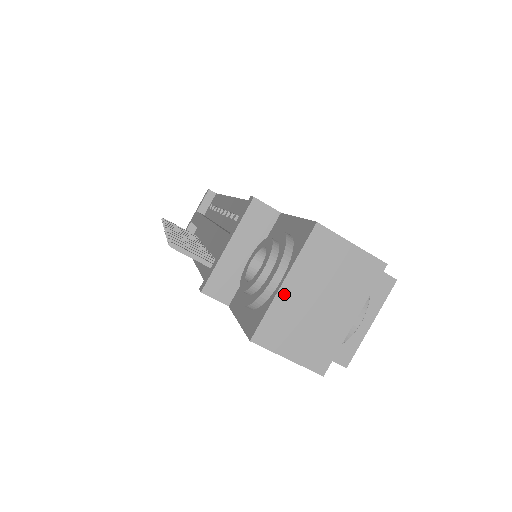
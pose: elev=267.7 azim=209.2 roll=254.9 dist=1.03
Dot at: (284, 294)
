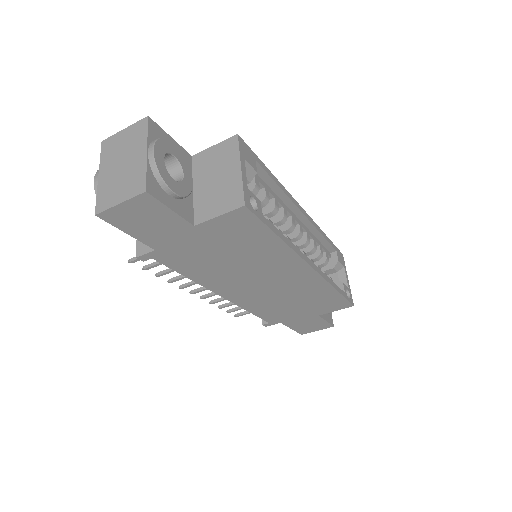
Dot at: (102, 180)
